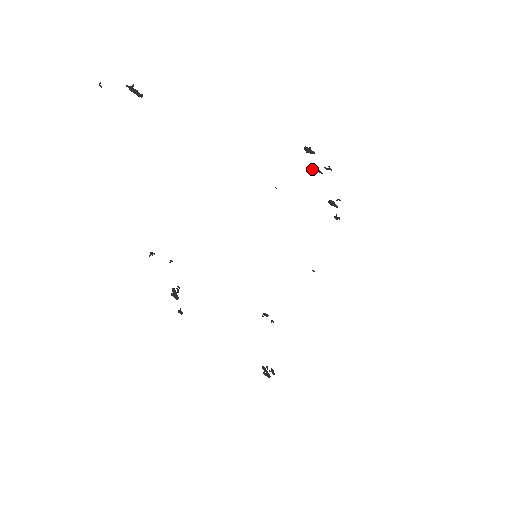
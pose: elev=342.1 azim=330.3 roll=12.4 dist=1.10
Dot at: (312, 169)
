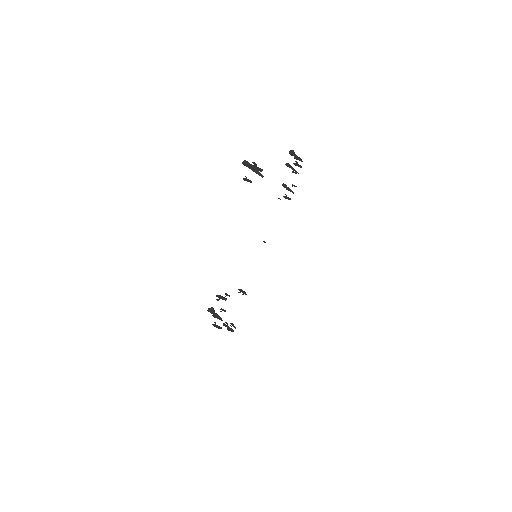
Dot at: (296, 173)
